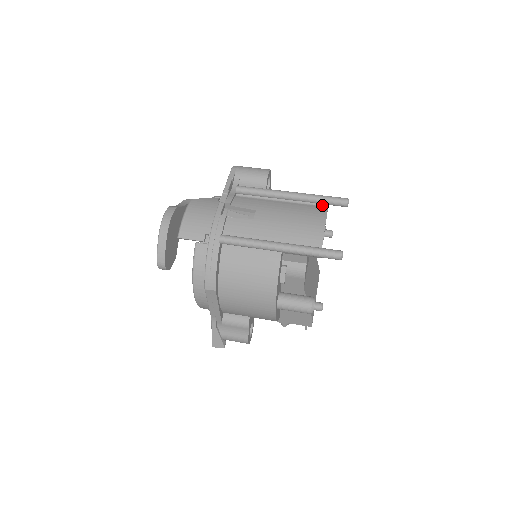
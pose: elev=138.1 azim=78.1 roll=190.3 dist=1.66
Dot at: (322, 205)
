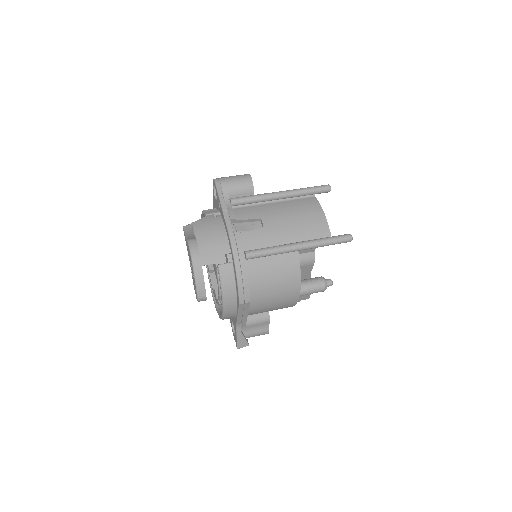
Dot at: (310, 196)
